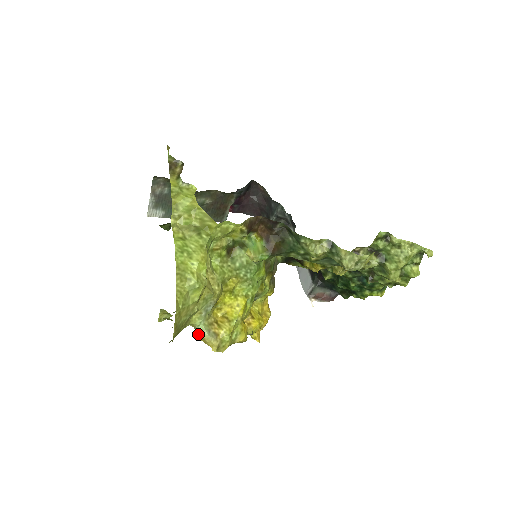
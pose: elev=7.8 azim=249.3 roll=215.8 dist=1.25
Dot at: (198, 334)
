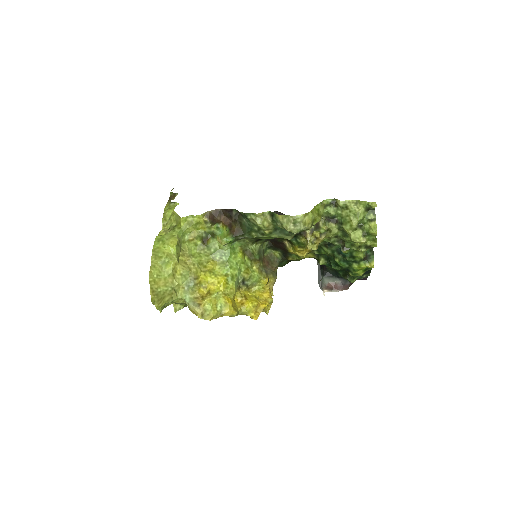
Dot at: (188, 307)
